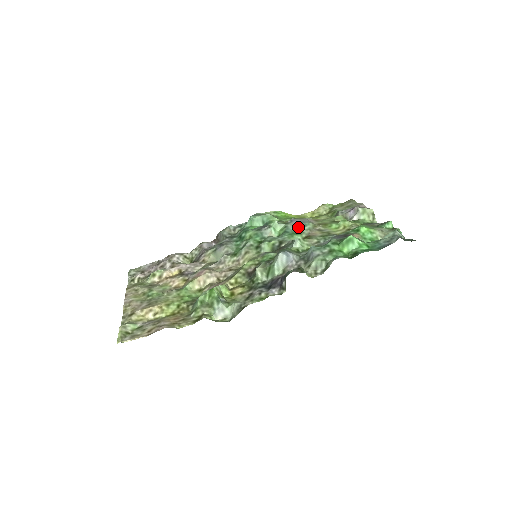
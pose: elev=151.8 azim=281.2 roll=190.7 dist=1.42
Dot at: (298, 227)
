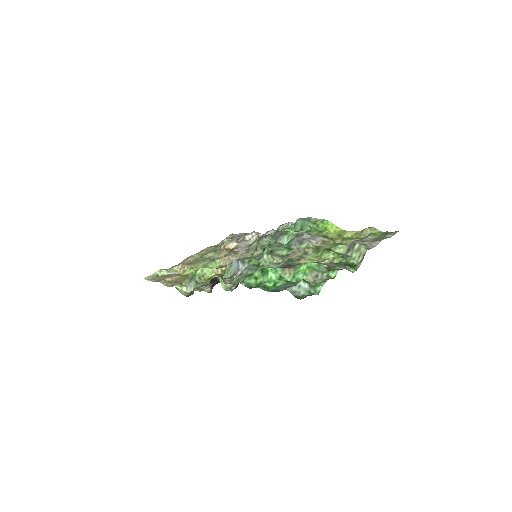
Dot at: (296, 243)
